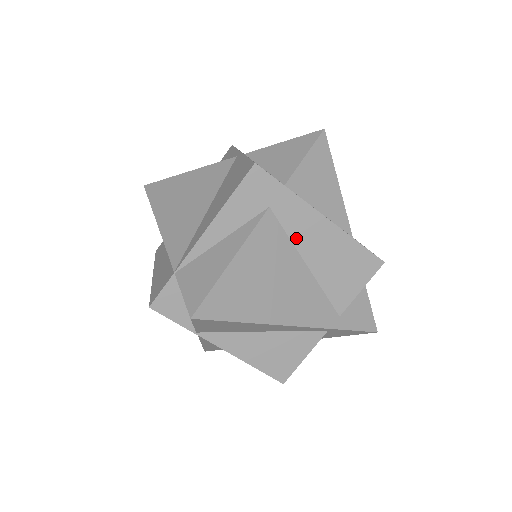
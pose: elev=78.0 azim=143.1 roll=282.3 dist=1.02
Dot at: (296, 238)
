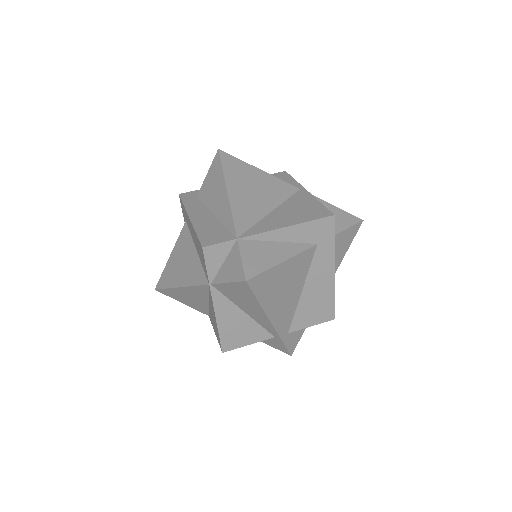
Dot at: (312, 272)
